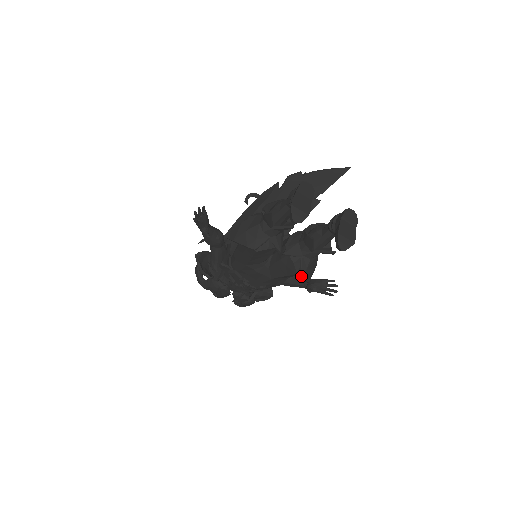
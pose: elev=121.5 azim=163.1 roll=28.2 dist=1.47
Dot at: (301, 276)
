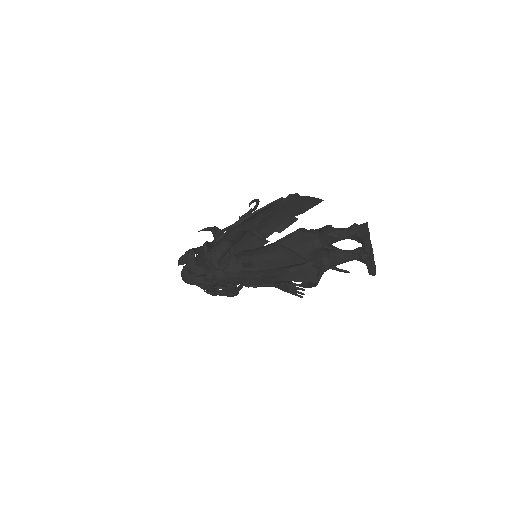
Dot at: (317, 284)
